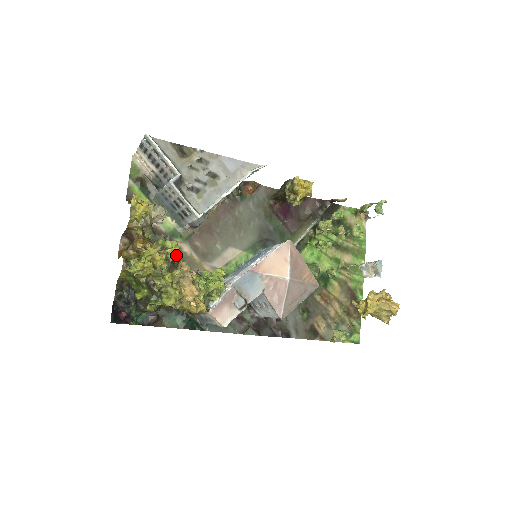
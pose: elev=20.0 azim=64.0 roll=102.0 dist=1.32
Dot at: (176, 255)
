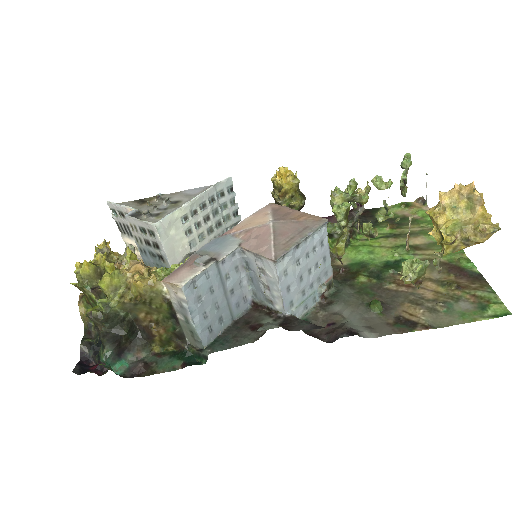
Dot at: occluded
